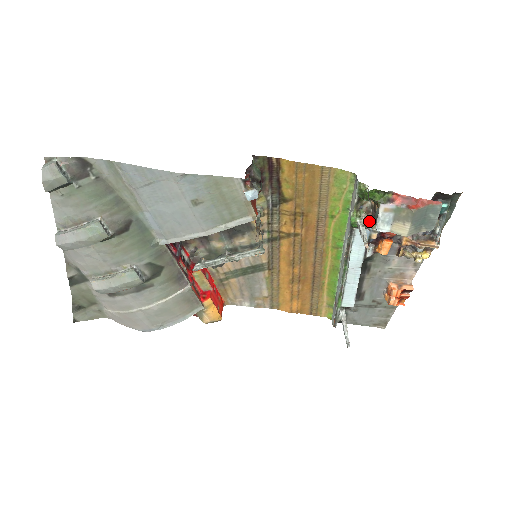
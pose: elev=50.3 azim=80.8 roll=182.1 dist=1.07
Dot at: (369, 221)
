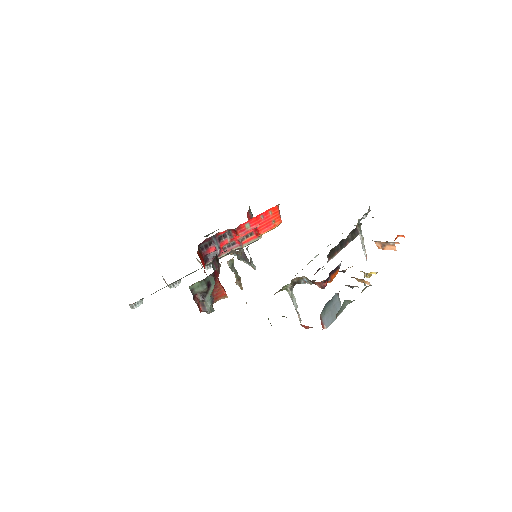
Dot at: (300, 277)
